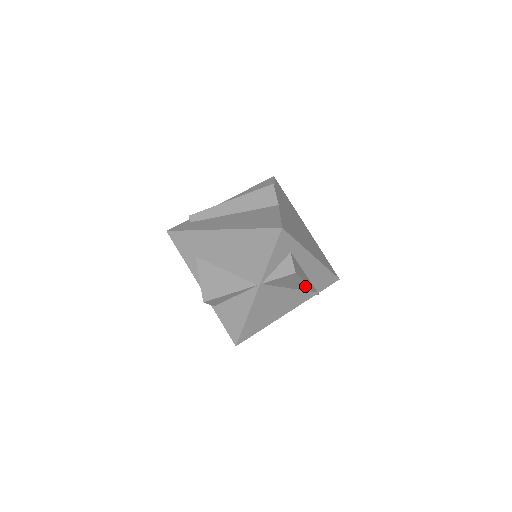
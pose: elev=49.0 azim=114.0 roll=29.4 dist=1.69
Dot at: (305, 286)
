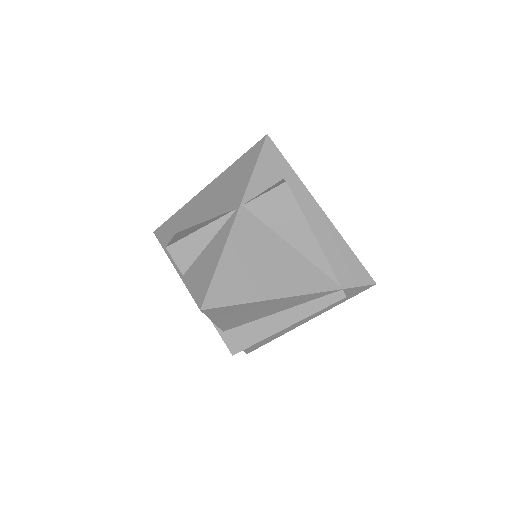
Dot at: (313, 247)
